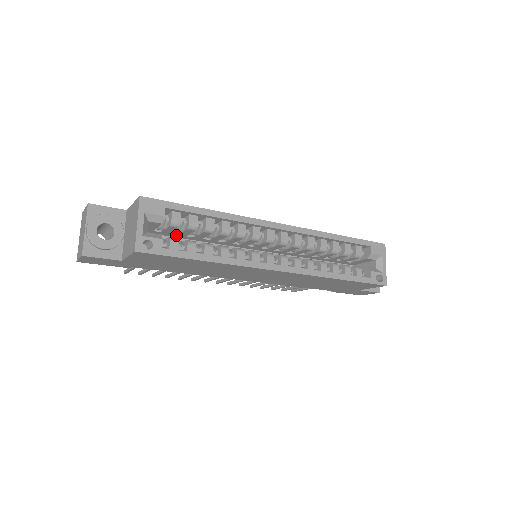
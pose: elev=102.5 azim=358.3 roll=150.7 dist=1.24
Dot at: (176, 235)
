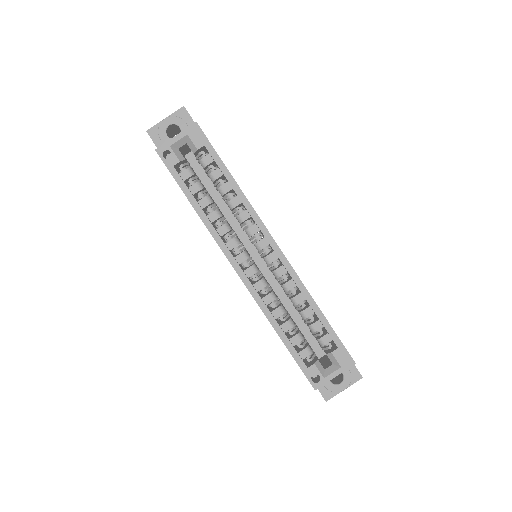
Dot at: occluded
